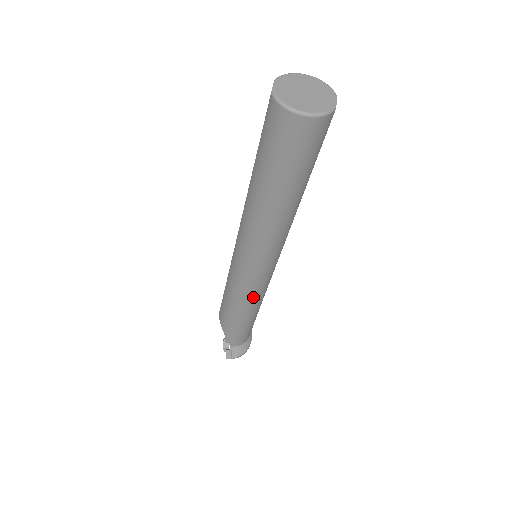
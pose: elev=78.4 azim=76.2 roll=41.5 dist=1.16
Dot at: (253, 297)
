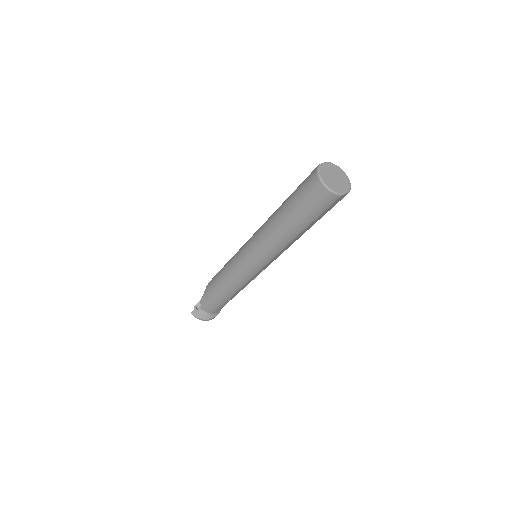
Dot at: (235, 279)
